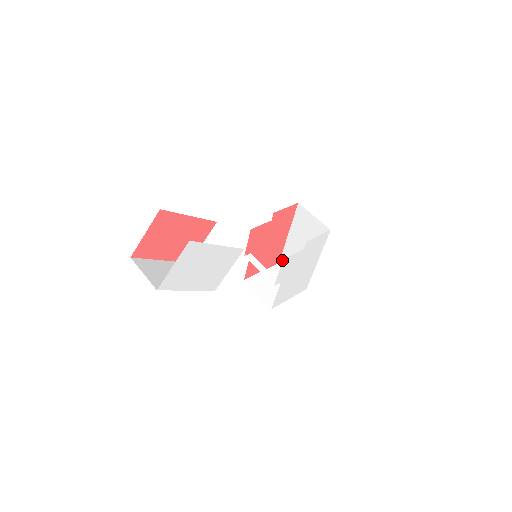
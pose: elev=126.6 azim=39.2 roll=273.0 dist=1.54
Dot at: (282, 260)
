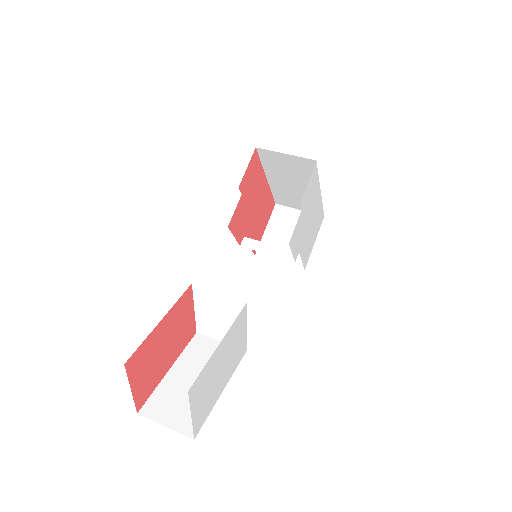
Dot at: occluded
